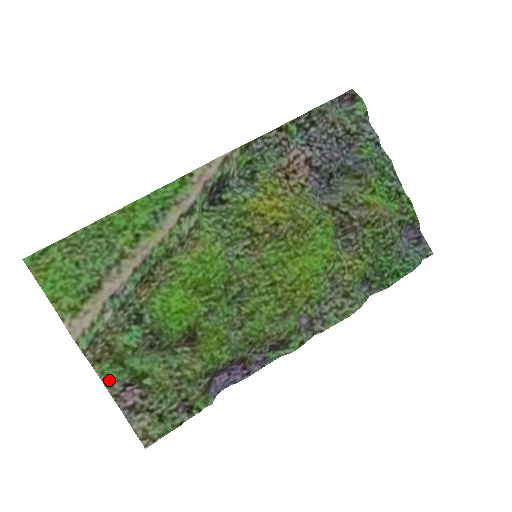
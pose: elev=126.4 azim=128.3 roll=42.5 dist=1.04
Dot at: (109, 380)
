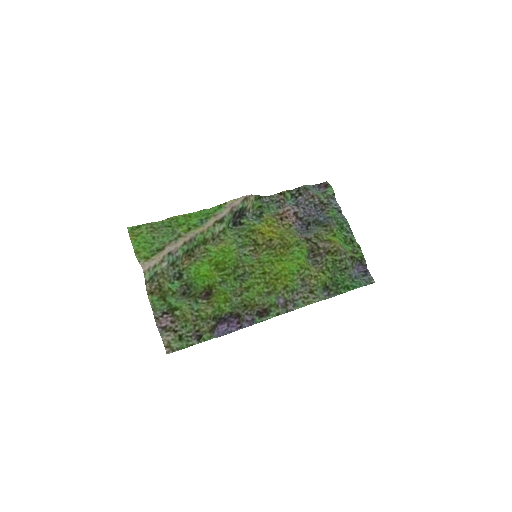
Dot at: (155, 307)
